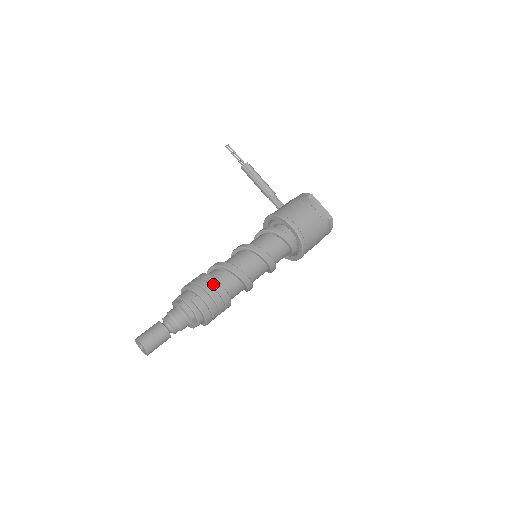
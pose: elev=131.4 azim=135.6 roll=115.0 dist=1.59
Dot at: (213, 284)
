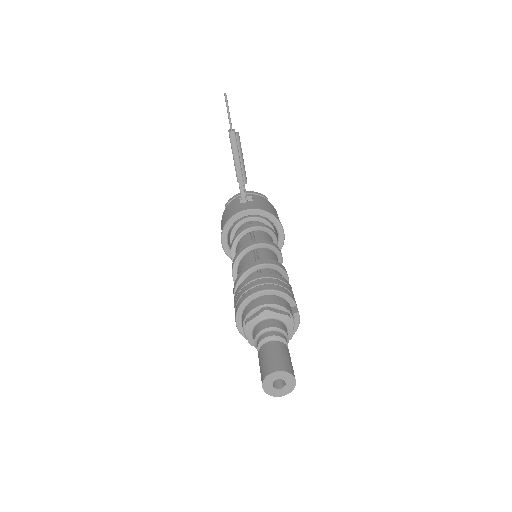
Dot at: occluded
